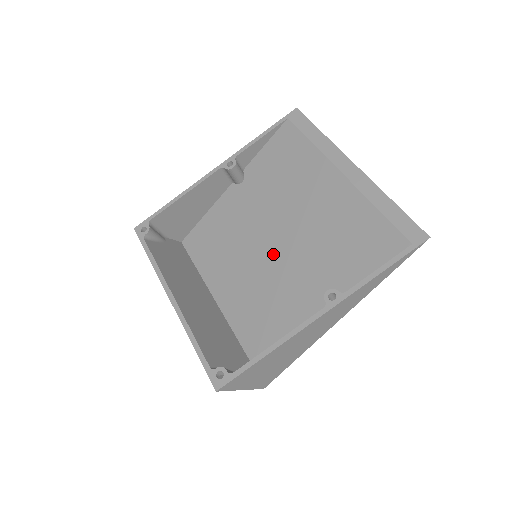
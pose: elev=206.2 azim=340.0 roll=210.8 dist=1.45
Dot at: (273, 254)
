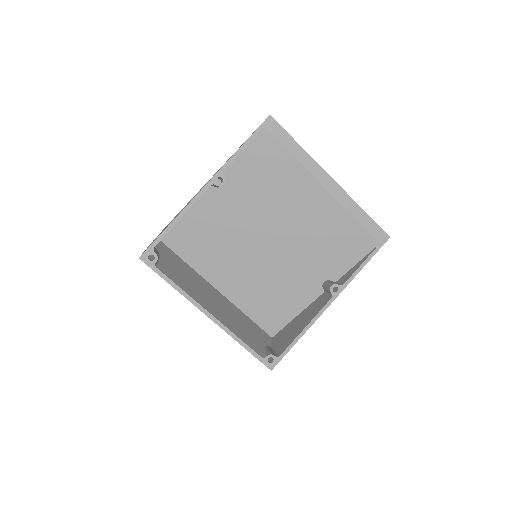
Dot at: (268, 250)
